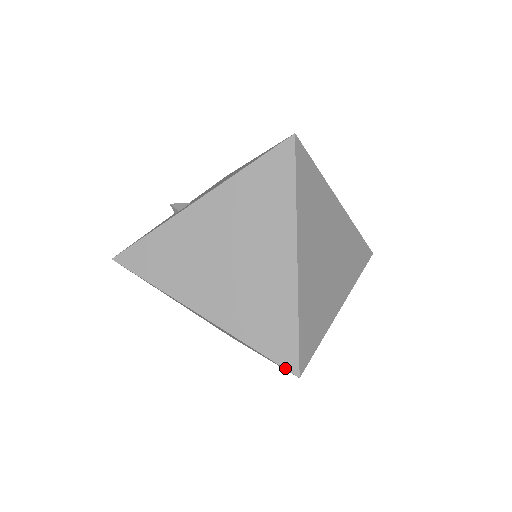
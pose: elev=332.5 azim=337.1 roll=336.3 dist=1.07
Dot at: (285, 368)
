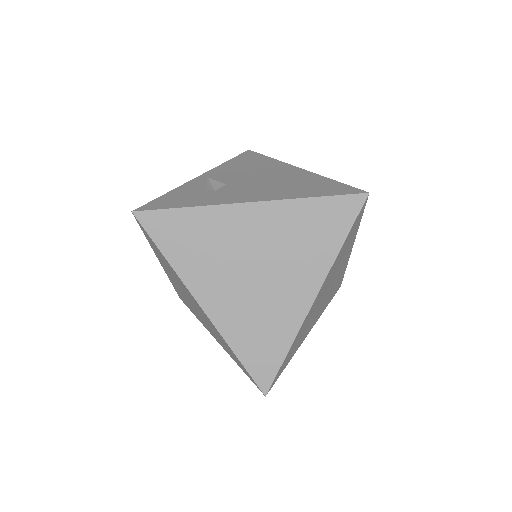
Dot at: (257, 384)
